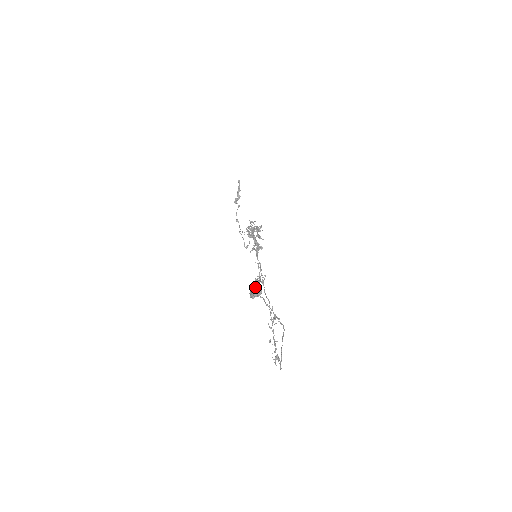
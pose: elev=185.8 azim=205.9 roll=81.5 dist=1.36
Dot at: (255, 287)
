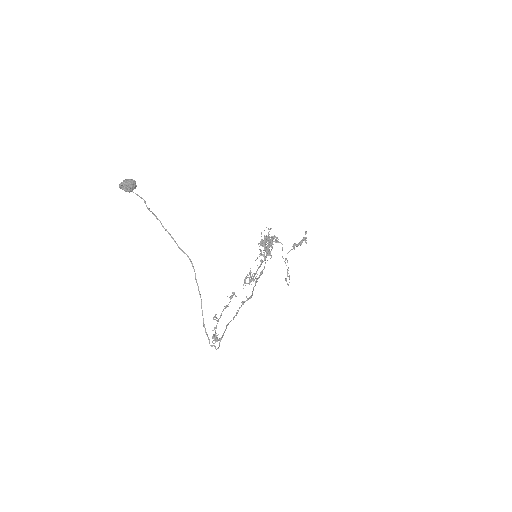
Dot at: (243, 284)
